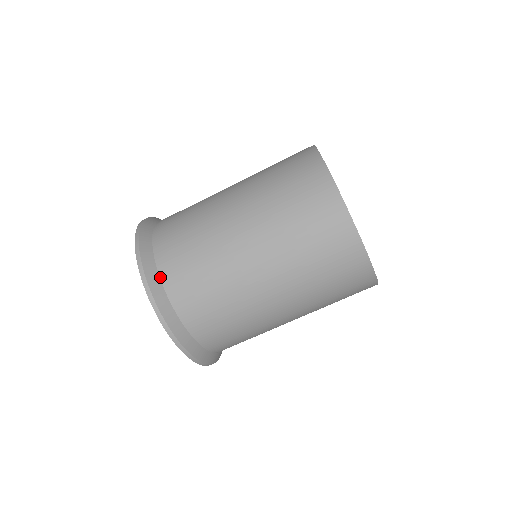
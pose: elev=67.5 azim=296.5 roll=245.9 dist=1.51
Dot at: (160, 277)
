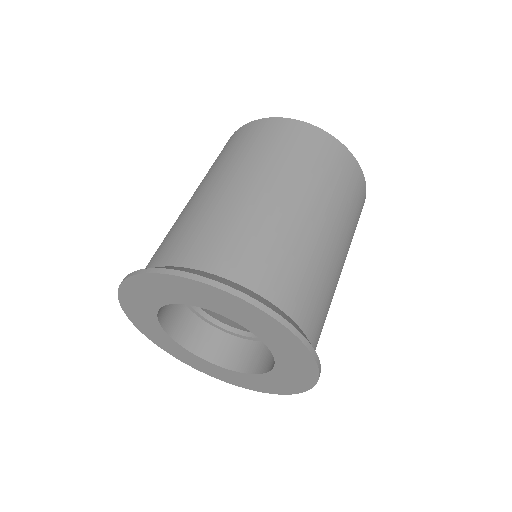
Dot at: (218, 276)
